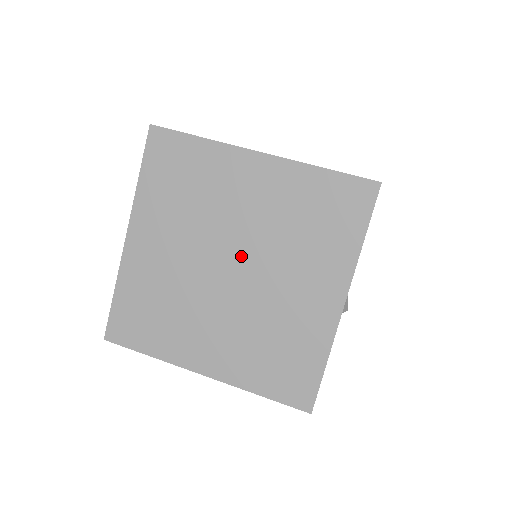
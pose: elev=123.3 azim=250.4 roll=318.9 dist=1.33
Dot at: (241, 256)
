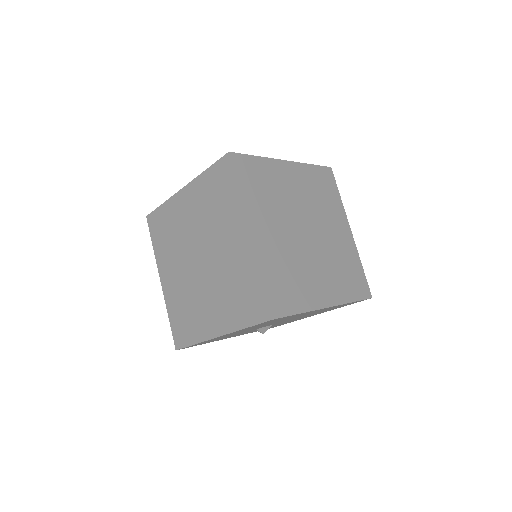
Dot at: (207, 262)
